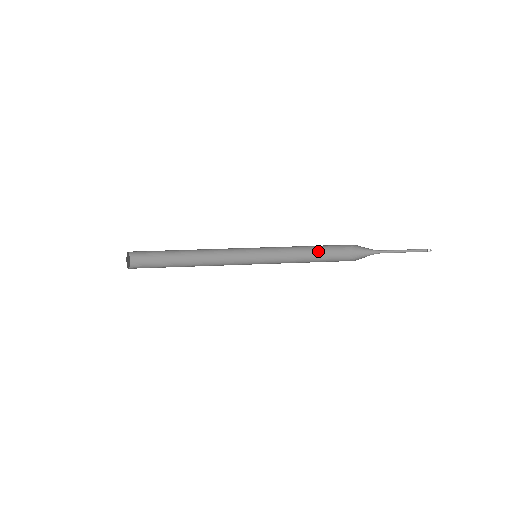
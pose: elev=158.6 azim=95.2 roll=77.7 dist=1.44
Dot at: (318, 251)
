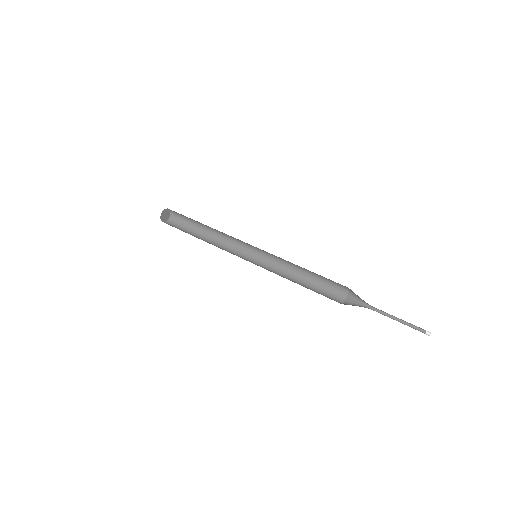
Dot at: (315, 273)
